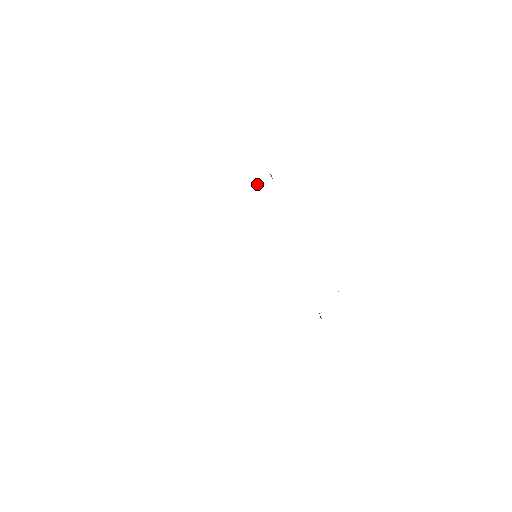
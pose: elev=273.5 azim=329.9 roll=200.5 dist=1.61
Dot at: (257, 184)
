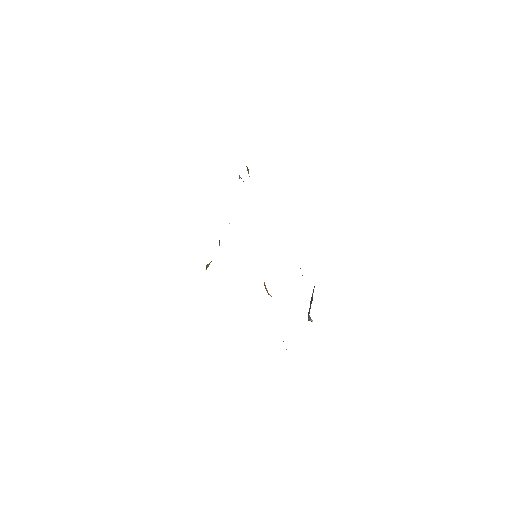
Dot at: (239, 178)
